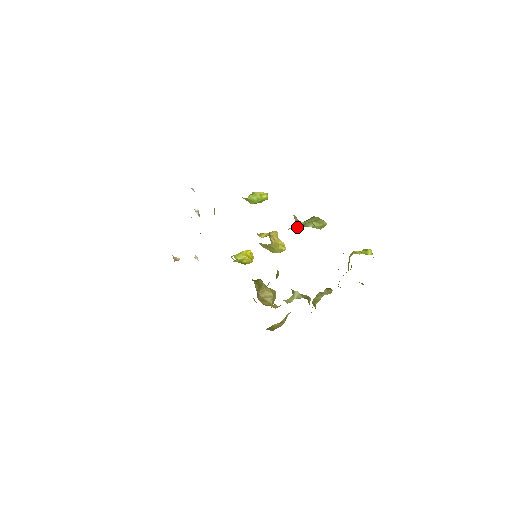
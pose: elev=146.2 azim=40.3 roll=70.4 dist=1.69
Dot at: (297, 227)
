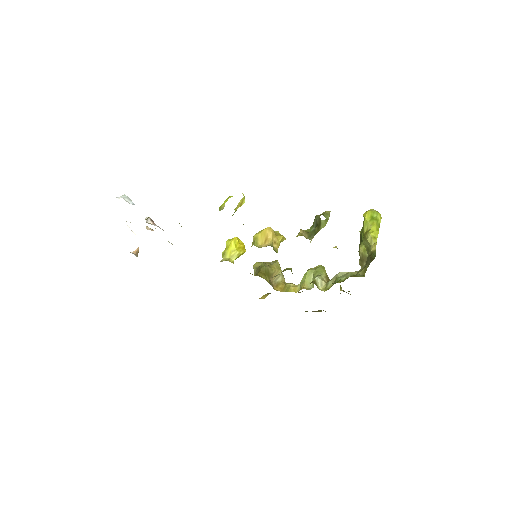
Dot at: occluded
